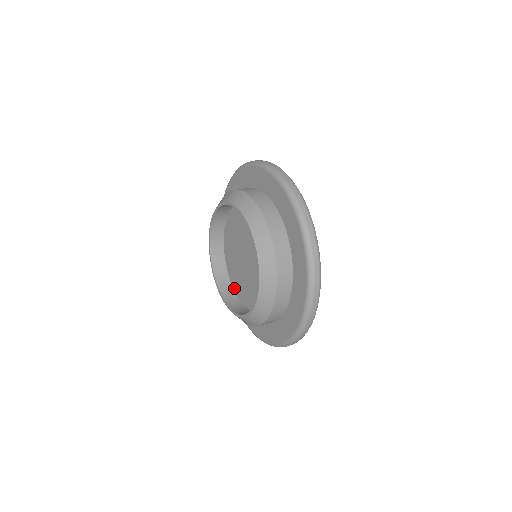
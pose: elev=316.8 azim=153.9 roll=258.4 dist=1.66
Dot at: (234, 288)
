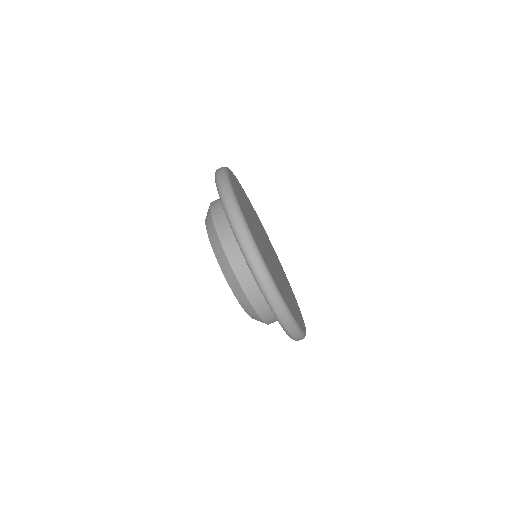
Dot at: occluded
